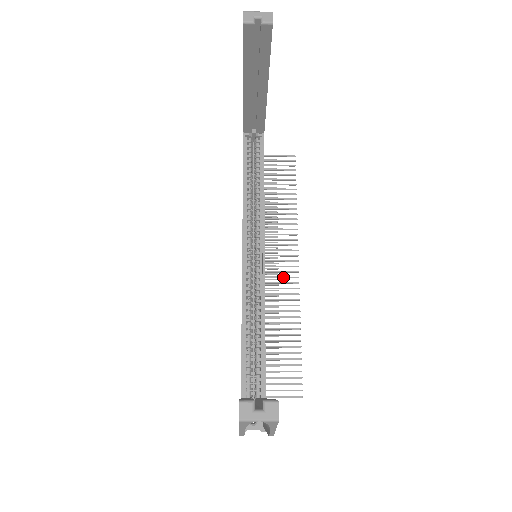
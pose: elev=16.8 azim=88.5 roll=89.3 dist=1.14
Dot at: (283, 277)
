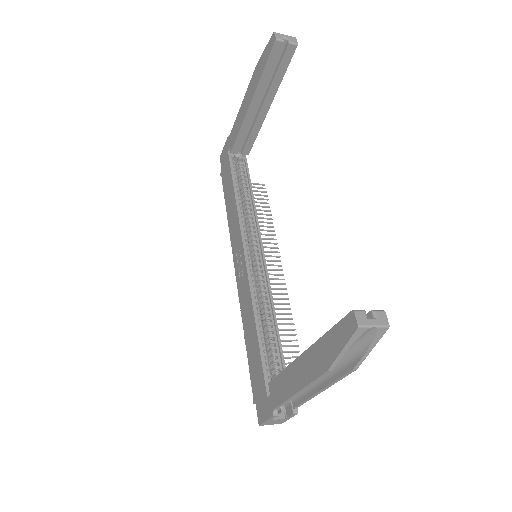
Dot at: (272, 283)
